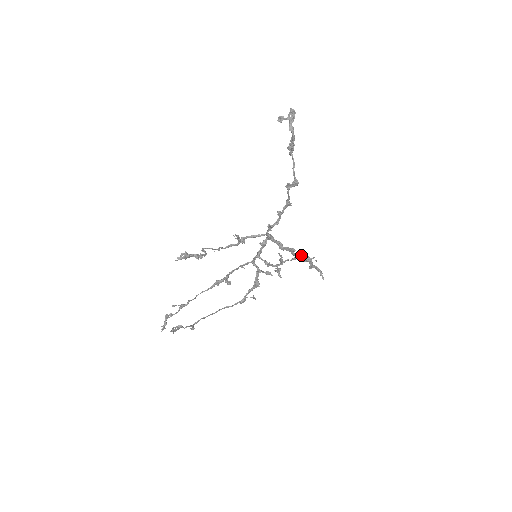
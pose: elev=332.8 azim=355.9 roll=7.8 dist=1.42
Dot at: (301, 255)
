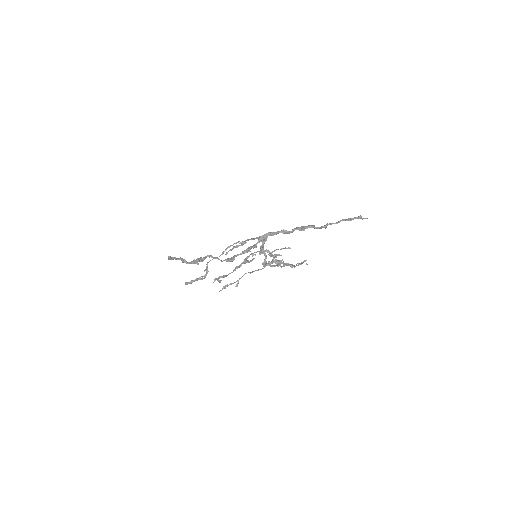
Dot at: (287, 265)
